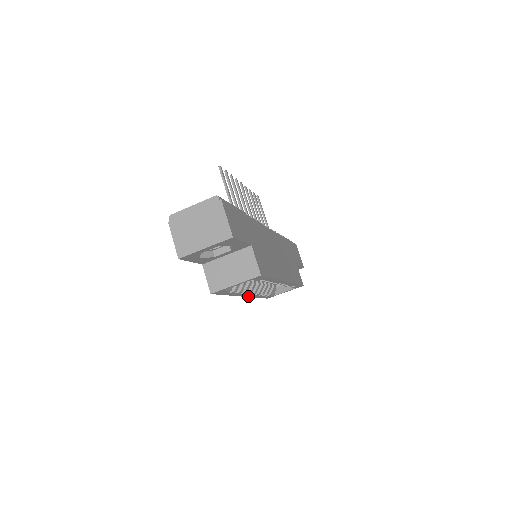
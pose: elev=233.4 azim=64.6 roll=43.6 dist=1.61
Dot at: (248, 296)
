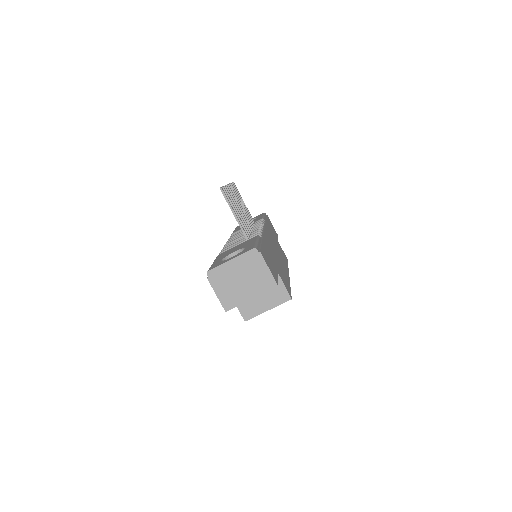
Dot at: occluded
